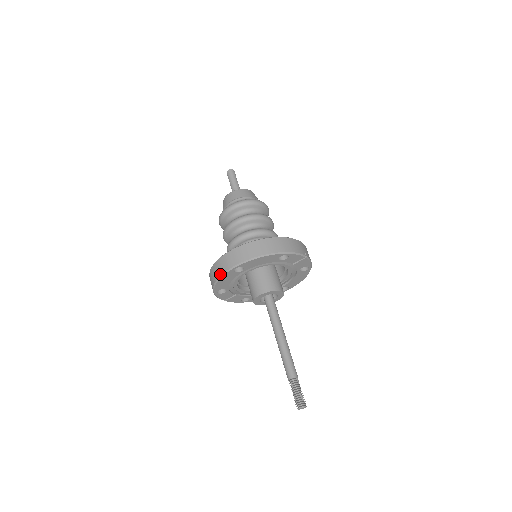
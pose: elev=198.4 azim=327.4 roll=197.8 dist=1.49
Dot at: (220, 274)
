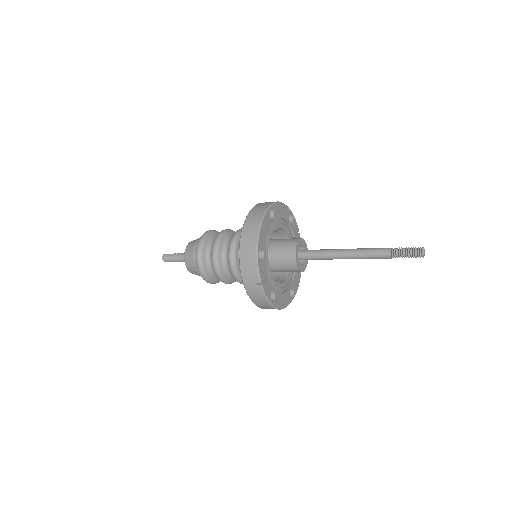
Dot at: (260, 217)
